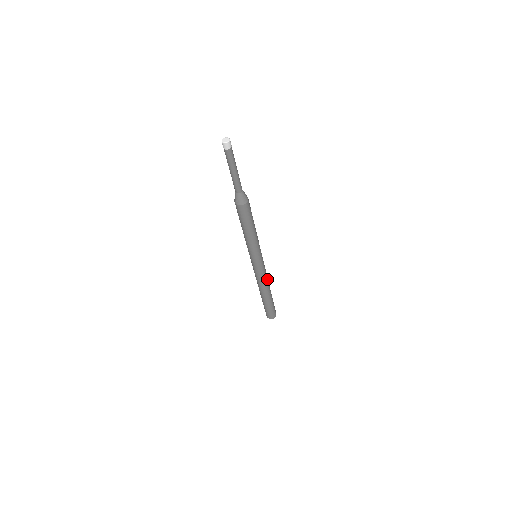
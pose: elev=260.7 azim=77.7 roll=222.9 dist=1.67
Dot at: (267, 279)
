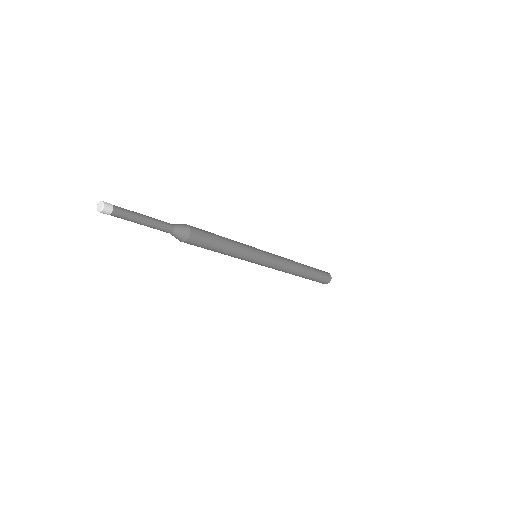
Dot at: (289, 264)
